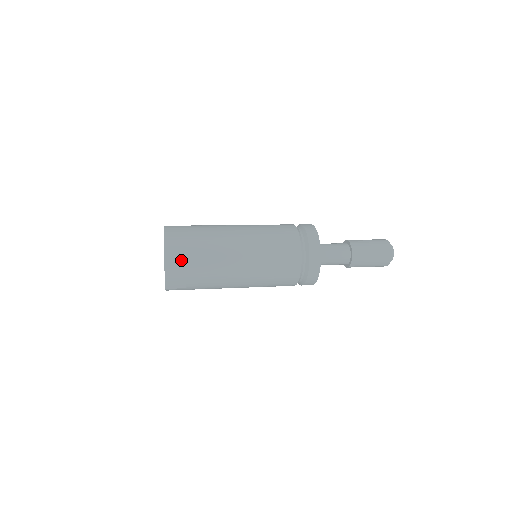
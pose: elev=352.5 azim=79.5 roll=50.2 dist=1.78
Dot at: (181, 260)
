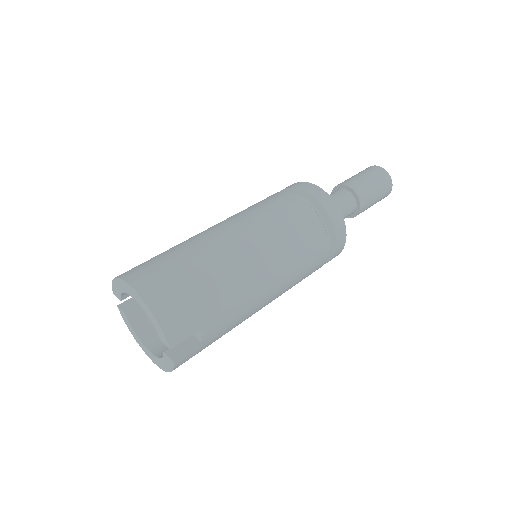
Dot at: (174, 296)
